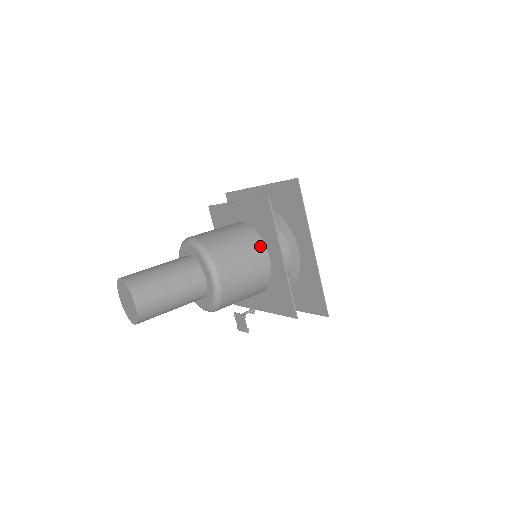
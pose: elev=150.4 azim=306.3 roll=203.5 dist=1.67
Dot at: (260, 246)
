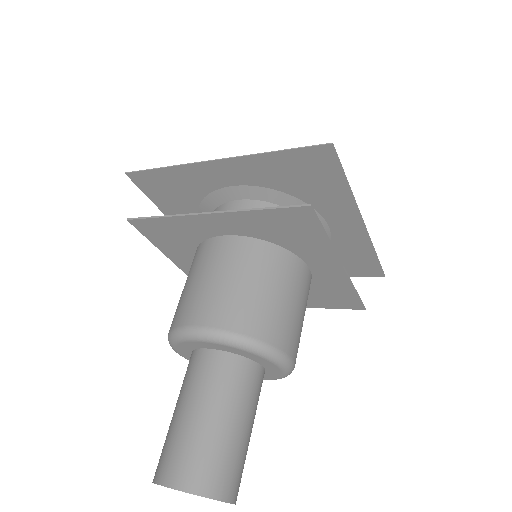
Dot at: (295, 264)
